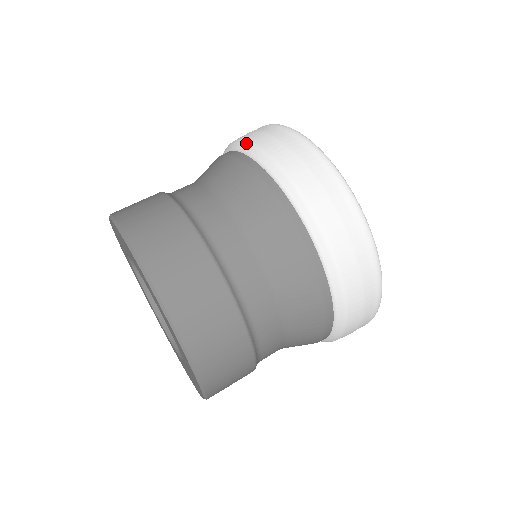
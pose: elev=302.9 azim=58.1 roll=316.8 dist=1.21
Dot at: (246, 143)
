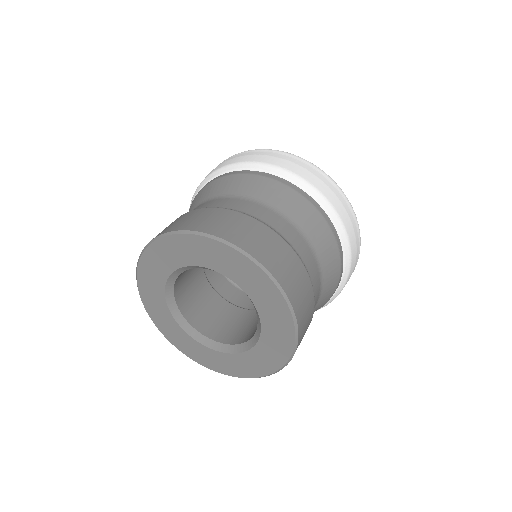
Dot at: (302, 179)
